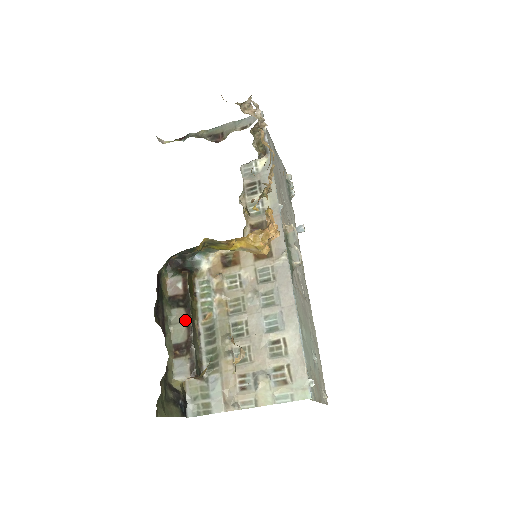
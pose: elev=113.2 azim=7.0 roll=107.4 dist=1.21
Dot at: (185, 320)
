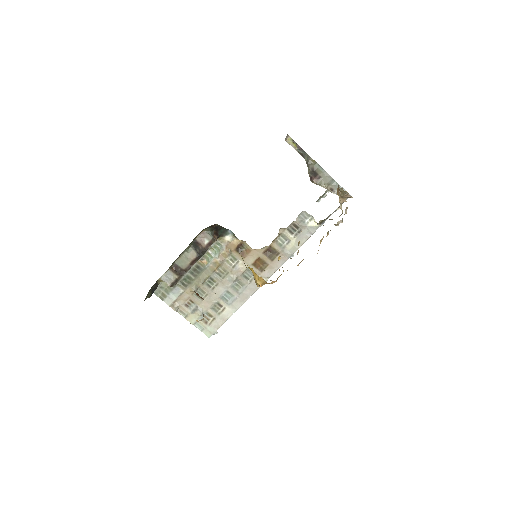
Dot at: (192, 261)
